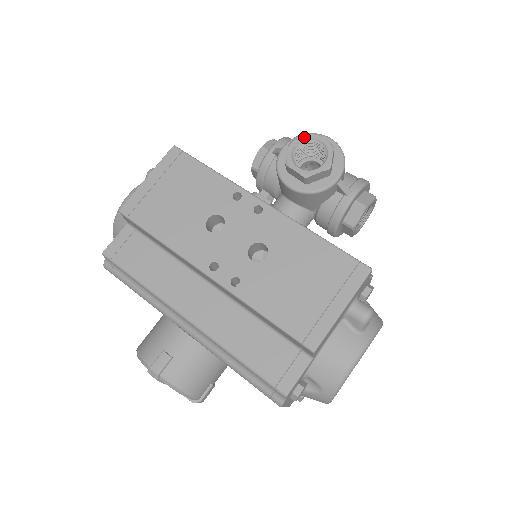
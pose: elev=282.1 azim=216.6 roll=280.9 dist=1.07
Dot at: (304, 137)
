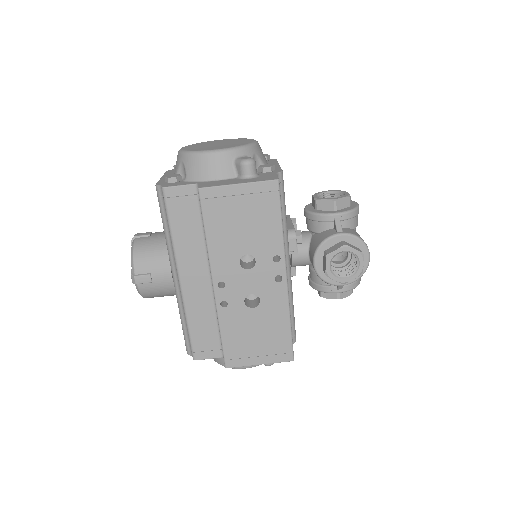
Dot at: (355, 252)
